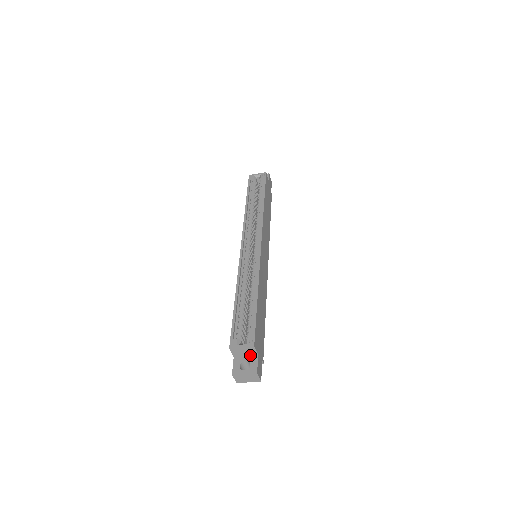
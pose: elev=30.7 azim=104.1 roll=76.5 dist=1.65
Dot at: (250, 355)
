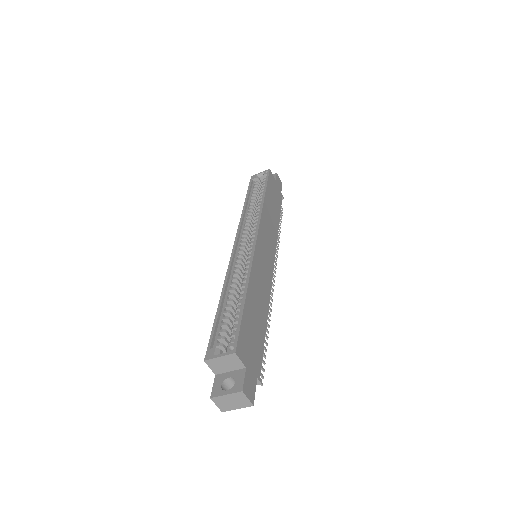
Dot at: (235, 369)
